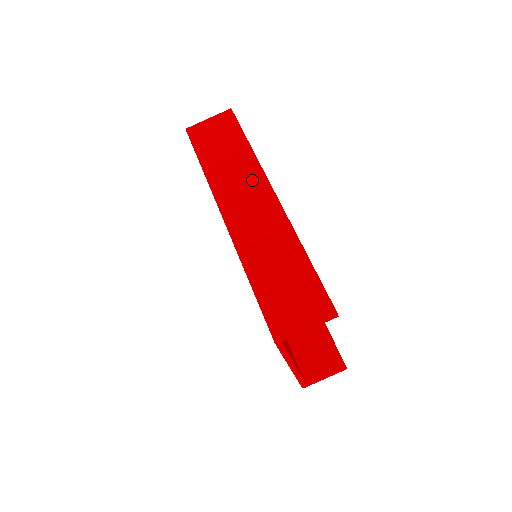
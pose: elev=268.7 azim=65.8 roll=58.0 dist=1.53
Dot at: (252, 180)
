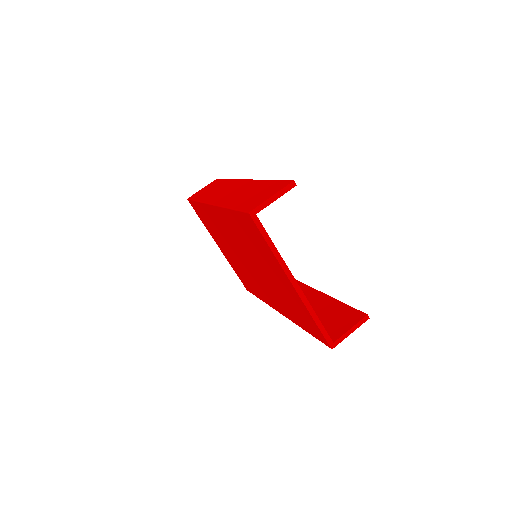
Dot at: (231, 185)
